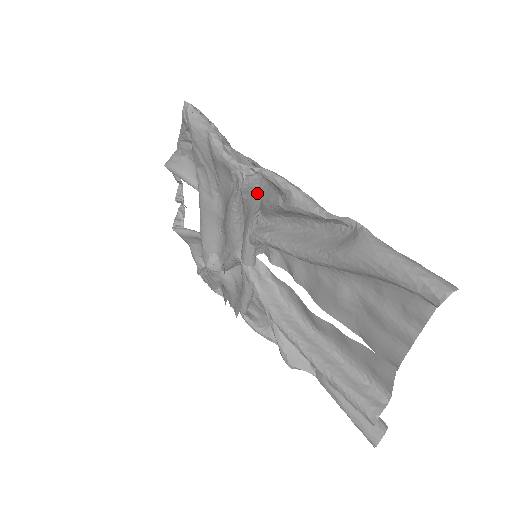
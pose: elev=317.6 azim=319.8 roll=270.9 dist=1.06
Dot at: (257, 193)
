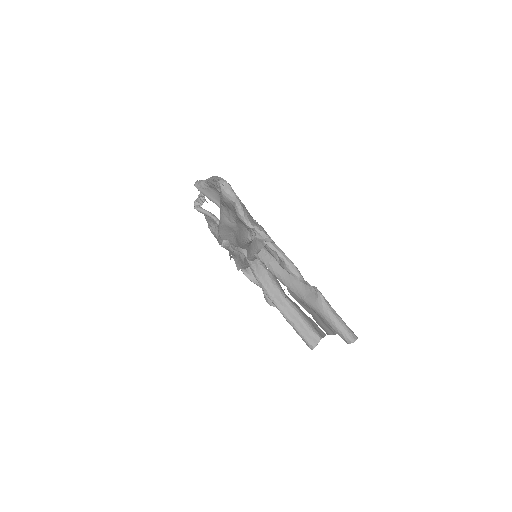
Dot at: (263, 241)
